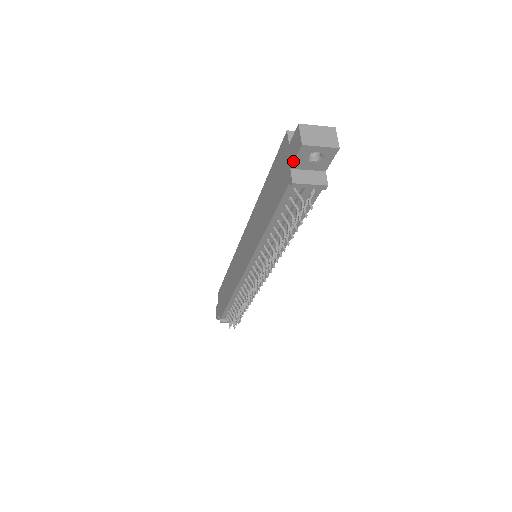
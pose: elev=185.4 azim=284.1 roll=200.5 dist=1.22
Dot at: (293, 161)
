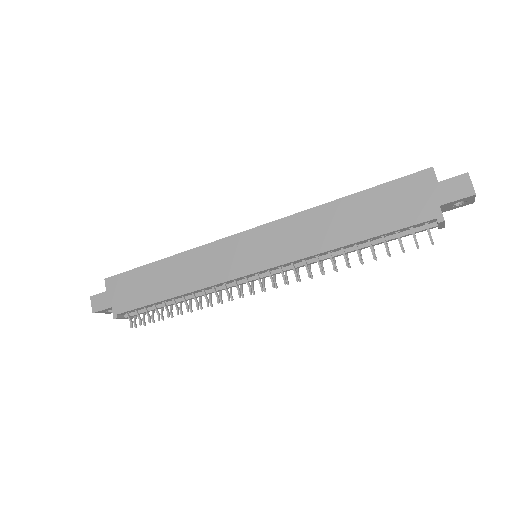
Dot at: (450, 201)
